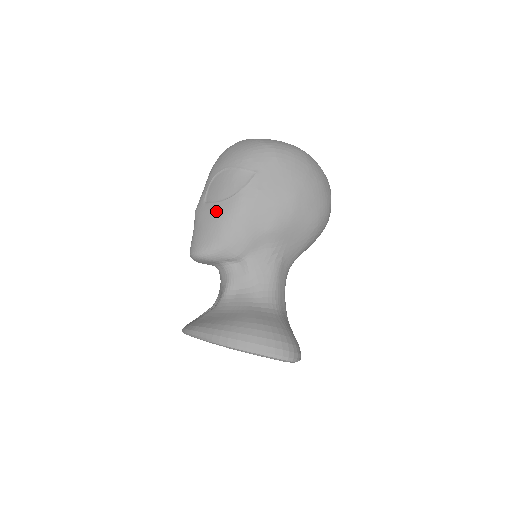
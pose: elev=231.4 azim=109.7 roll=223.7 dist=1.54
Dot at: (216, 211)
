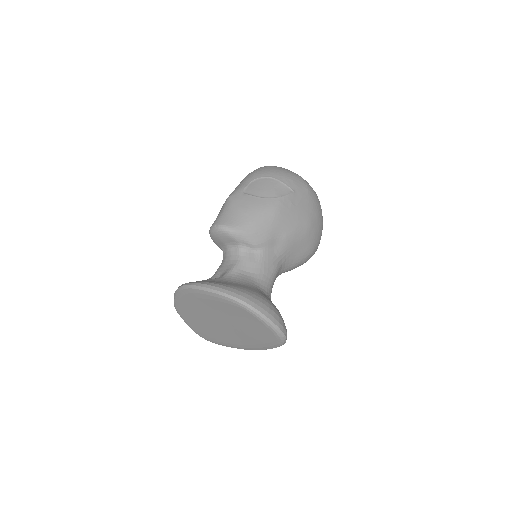
Dot at: (255, 202)
